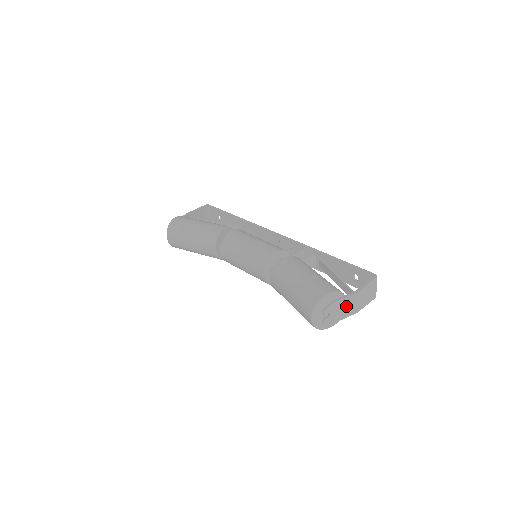
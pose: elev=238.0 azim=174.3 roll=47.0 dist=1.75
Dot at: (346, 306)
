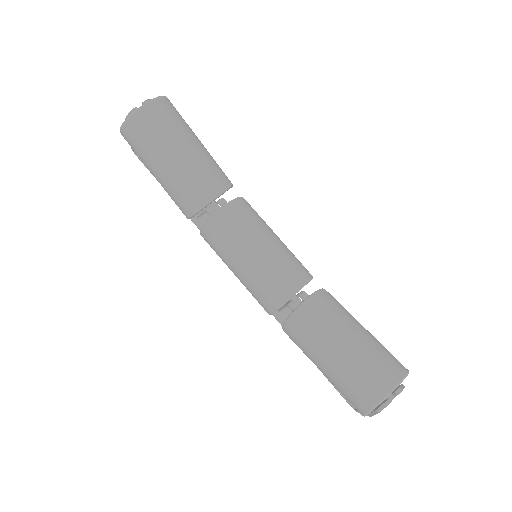
Dot at: occluded
